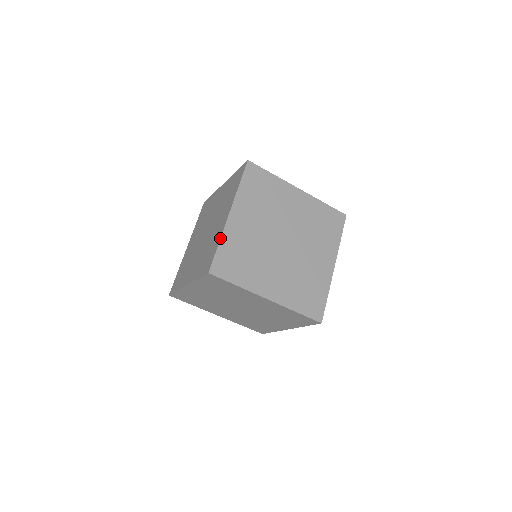
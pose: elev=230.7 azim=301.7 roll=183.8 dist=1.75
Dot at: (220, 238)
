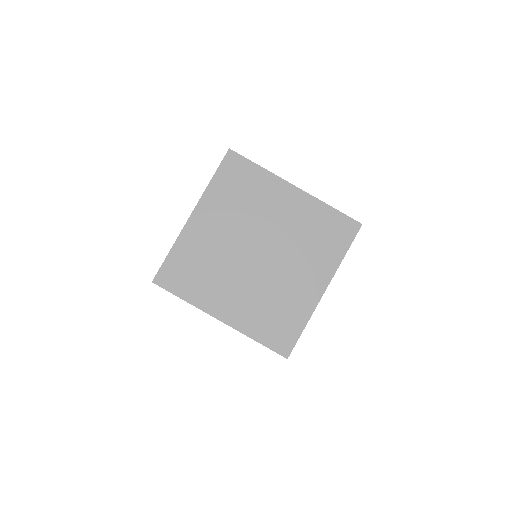
Dot at: occluded
